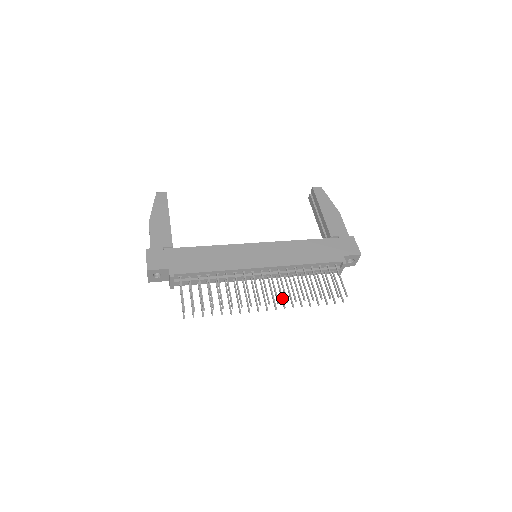
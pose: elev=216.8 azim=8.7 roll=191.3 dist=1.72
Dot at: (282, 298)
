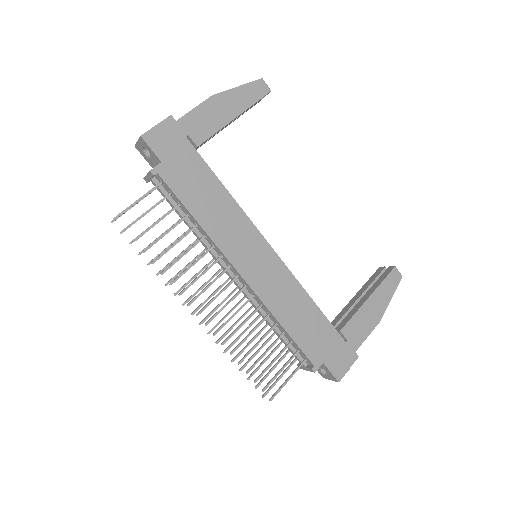
Dot at: (220, 322)
